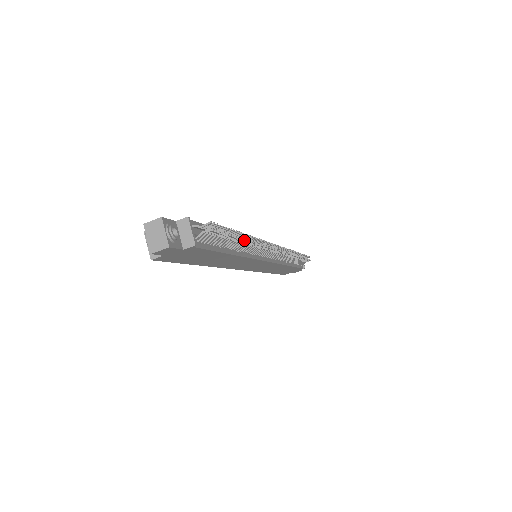
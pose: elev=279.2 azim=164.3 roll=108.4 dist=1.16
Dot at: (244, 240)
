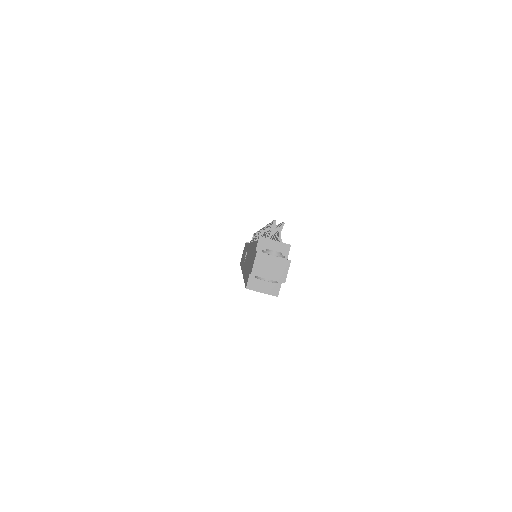
Dot at: occluded
